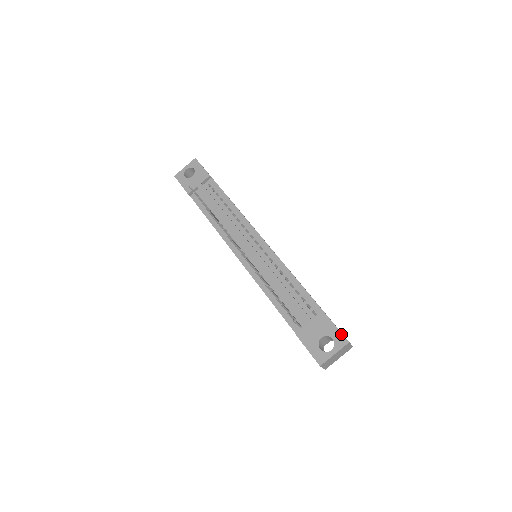
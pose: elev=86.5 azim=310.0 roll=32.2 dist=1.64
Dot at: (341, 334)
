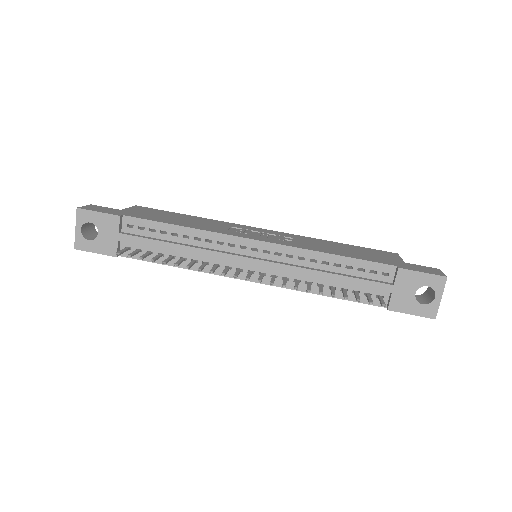
Dot at: (433, 276)
